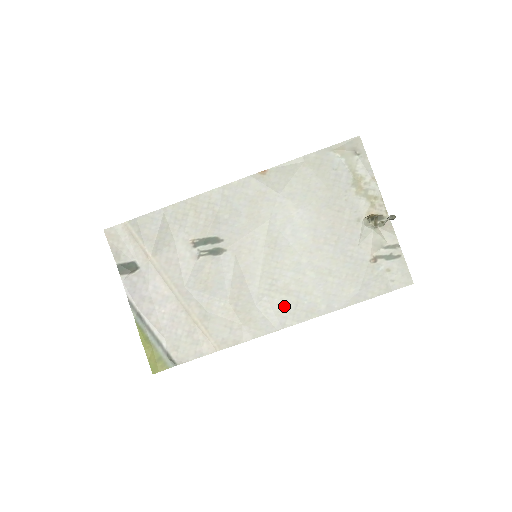
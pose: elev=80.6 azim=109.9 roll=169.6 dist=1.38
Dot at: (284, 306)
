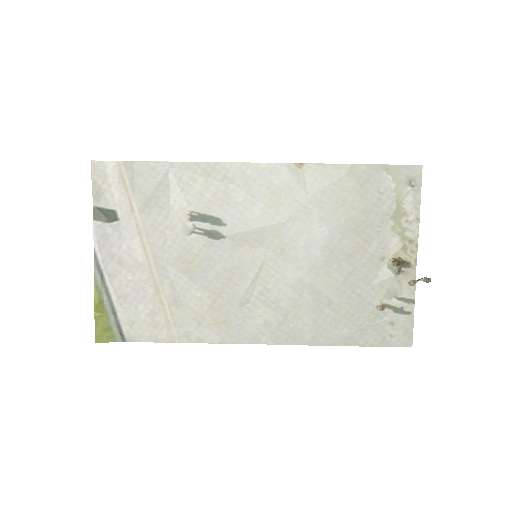
Dot at: (266, 321)
